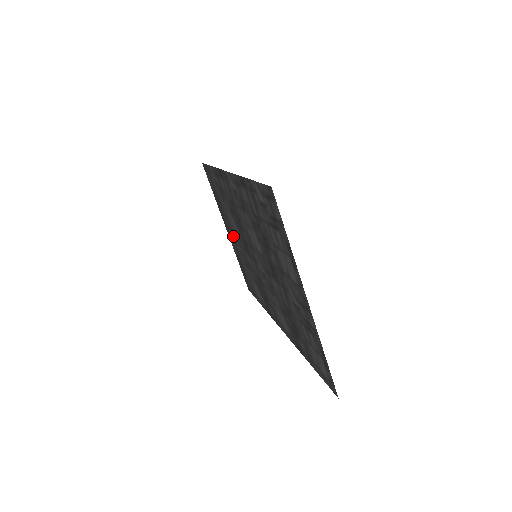
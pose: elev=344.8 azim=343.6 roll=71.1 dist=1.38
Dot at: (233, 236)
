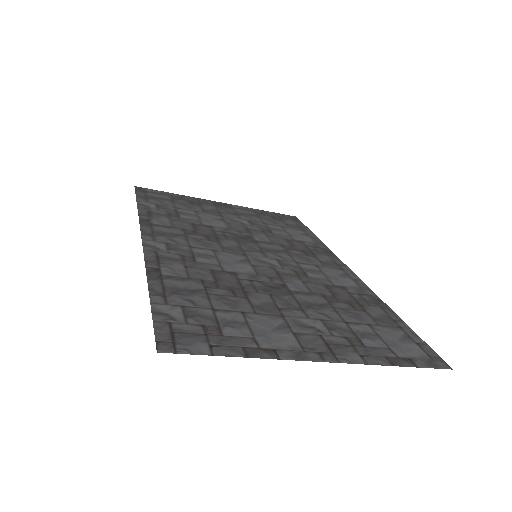
Dot at: (229, 214)
